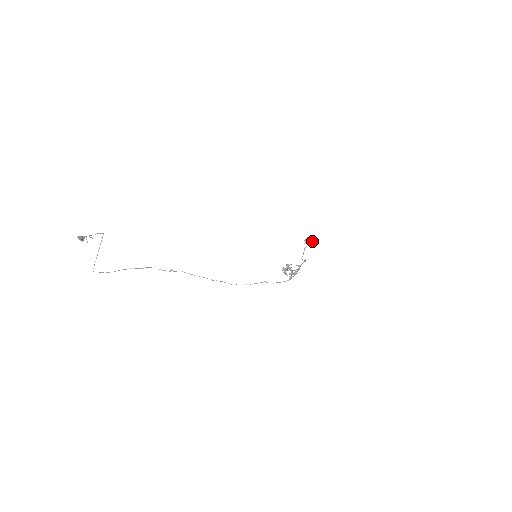
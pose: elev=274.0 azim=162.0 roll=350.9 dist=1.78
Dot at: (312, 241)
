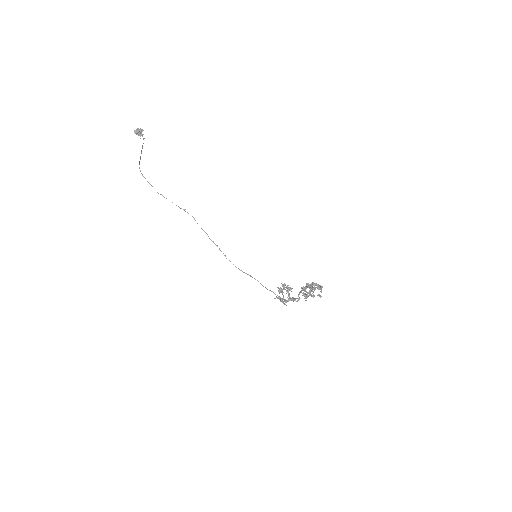
Dot at: (303, 294)
